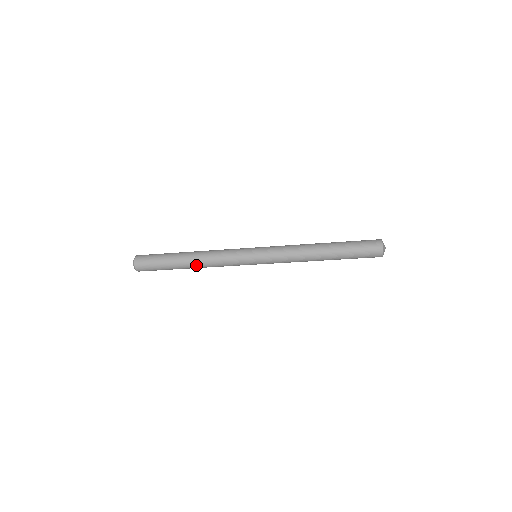
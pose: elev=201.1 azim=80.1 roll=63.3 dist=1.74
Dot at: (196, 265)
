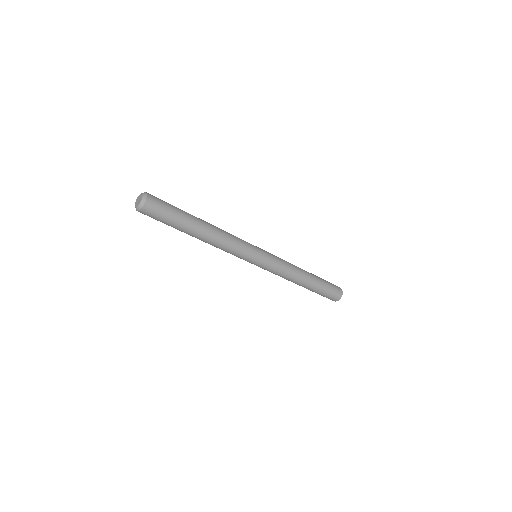
Dot at: (208, 236)
